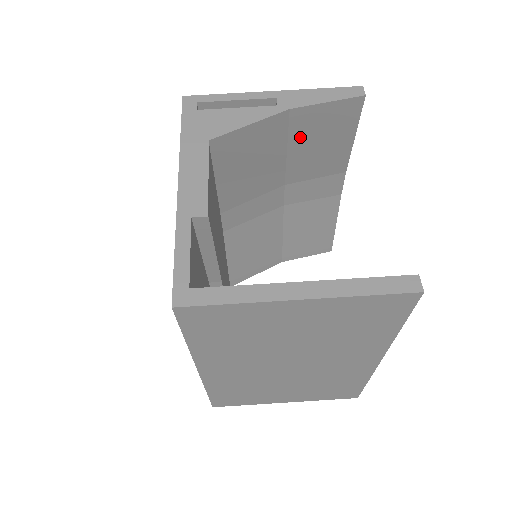
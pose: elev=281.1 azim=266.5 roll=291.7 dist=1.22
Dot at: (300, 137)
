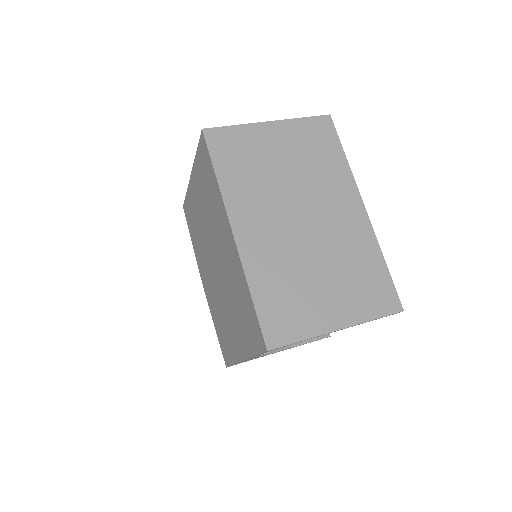
Dot at: occluded
